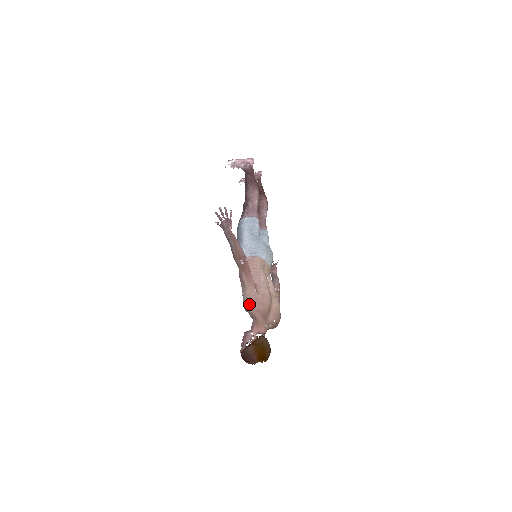
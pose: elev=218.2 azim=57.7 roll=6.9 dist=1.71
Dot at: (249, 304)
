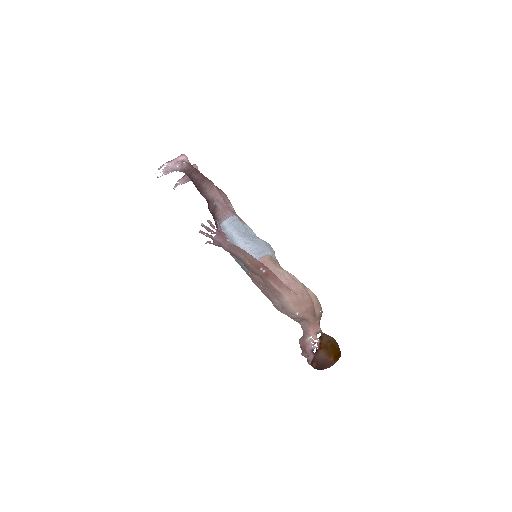
Dot at: (296, 310)
